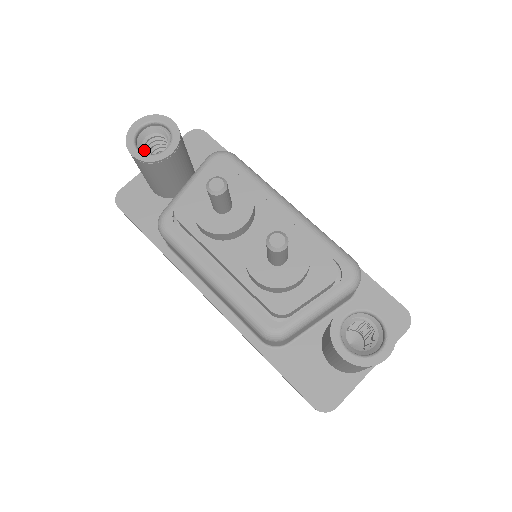
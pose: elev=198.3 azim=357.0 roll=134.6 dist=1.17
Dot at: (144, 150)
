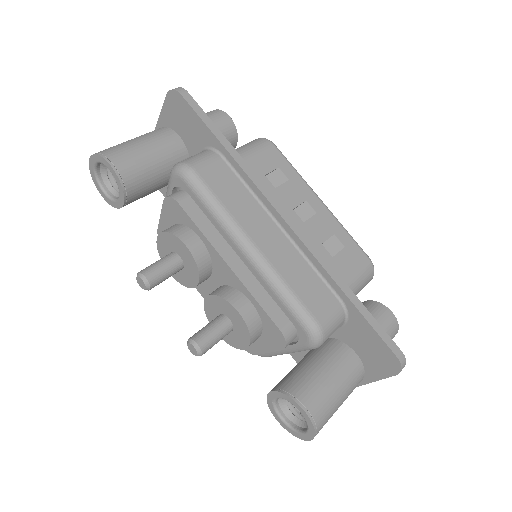
Dot at: (113, 181)
